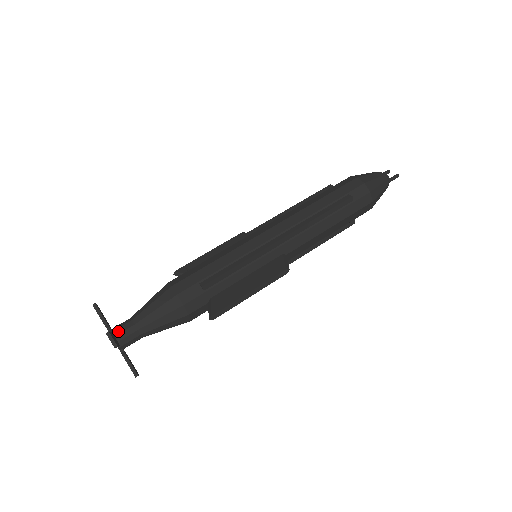
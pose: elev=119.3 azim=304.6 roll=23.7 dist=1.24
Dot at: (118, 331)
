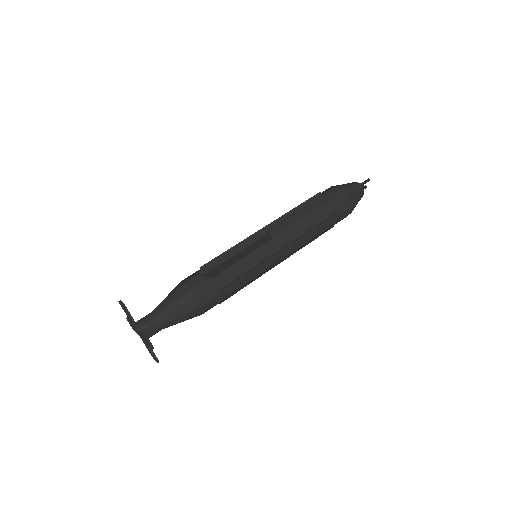
Dot at: (139, 320)
